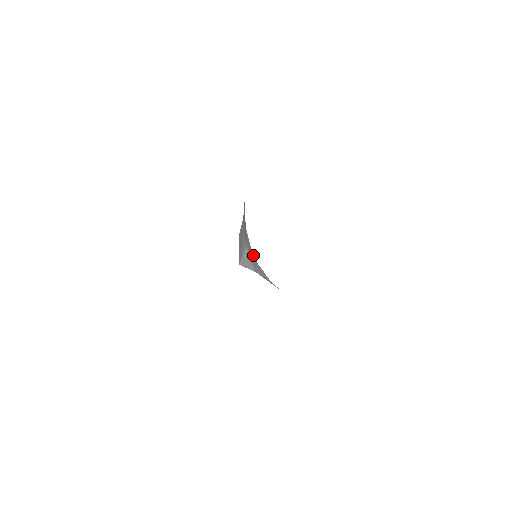
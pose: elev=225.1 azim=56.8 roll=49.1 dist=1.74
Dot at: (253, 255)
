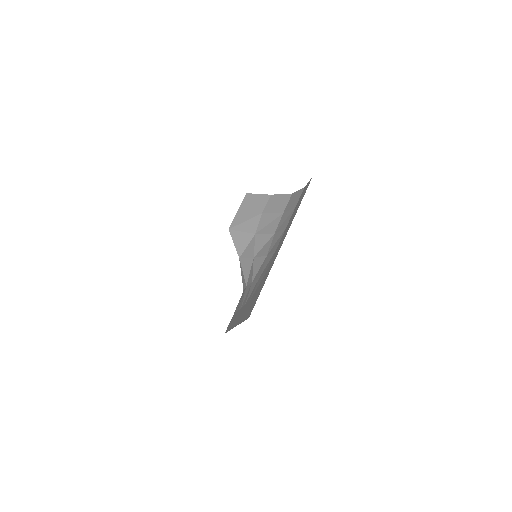
Dot at: (258, 263)
